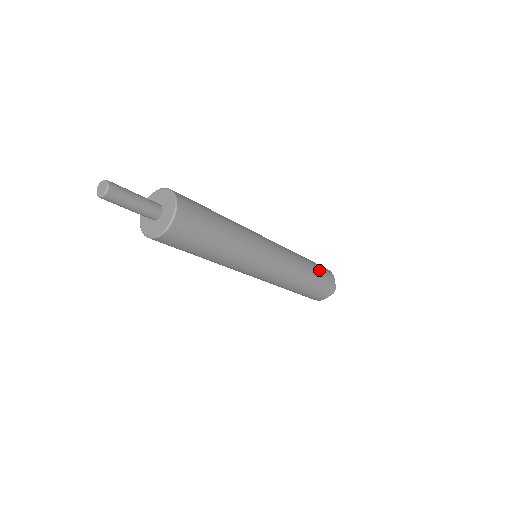
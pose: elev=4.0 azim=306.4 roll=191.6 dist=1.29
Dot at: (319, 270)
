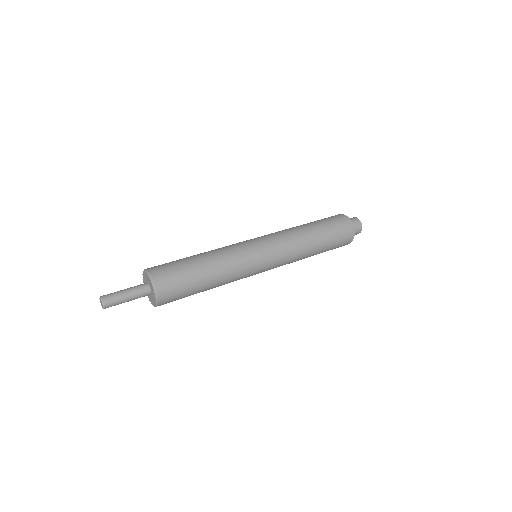
Dot at: (325, 225)
